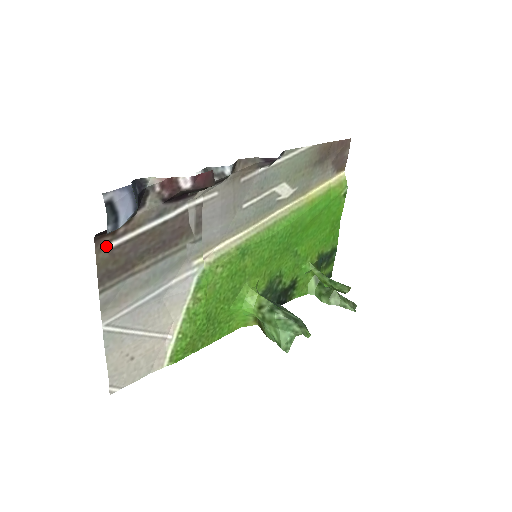
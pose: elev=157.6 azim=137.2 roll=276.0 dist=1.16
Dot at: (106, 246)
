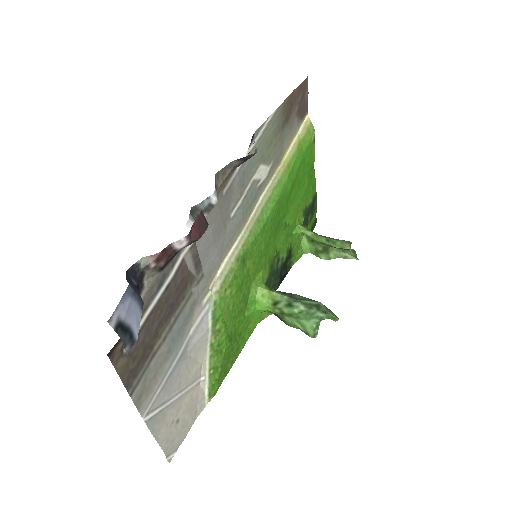
Dot at: (121, 353)
